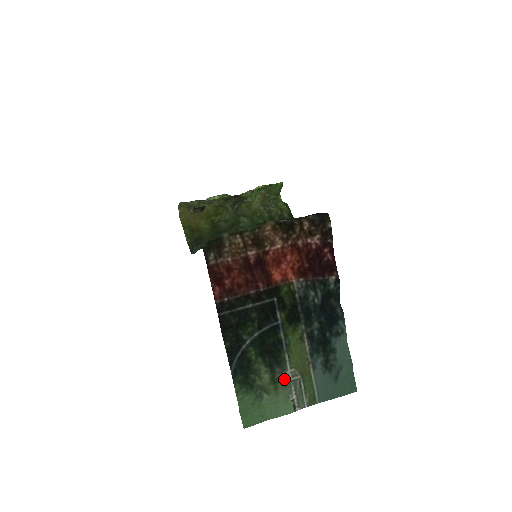
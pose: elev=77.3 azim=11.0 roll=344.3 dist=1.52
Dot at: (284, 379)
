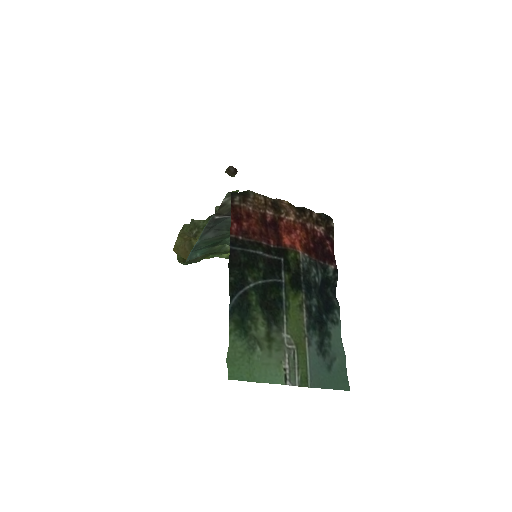
Dot at: (279, 341)
